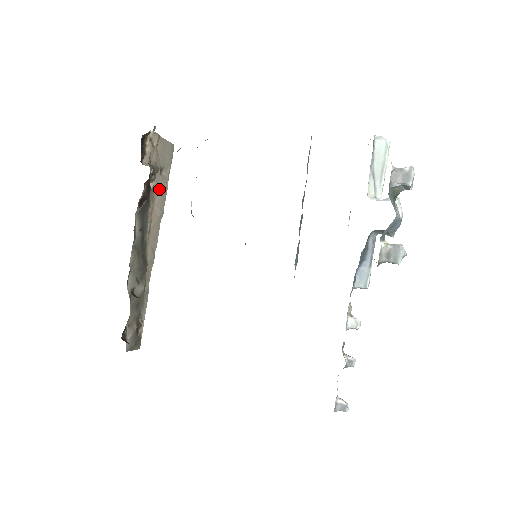
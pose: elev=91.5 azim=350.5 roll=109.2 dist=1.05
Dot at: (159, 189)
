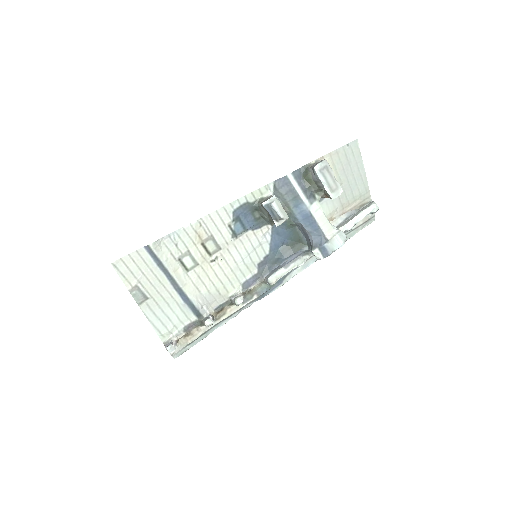
Dot at: occluded
